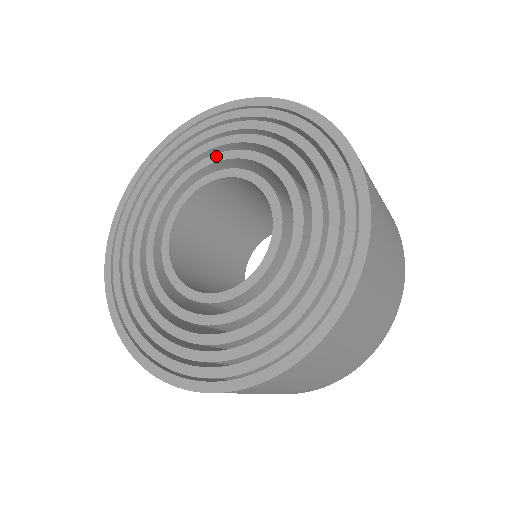
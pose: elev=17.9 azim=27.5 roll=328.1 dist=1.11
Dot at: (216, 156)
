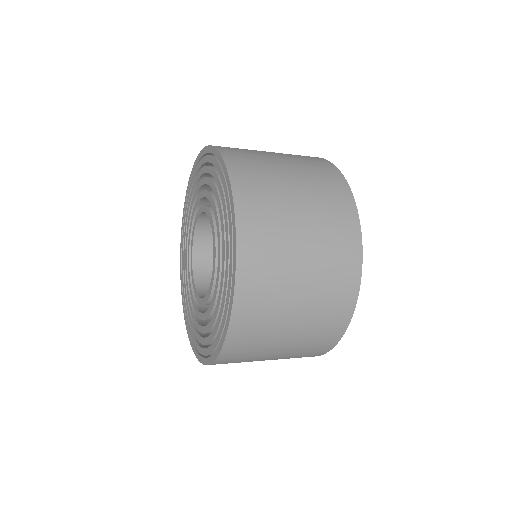
Dot at: (213, 202)
